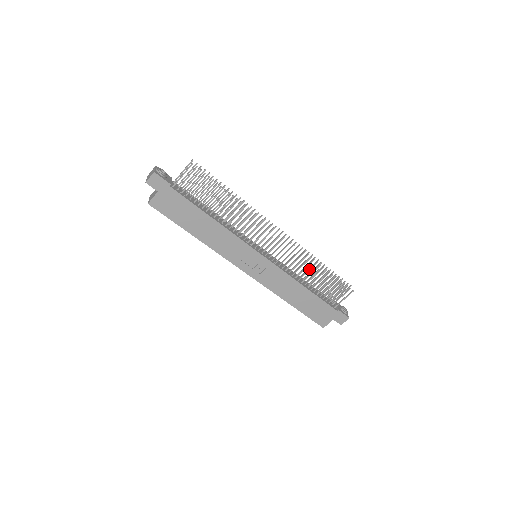
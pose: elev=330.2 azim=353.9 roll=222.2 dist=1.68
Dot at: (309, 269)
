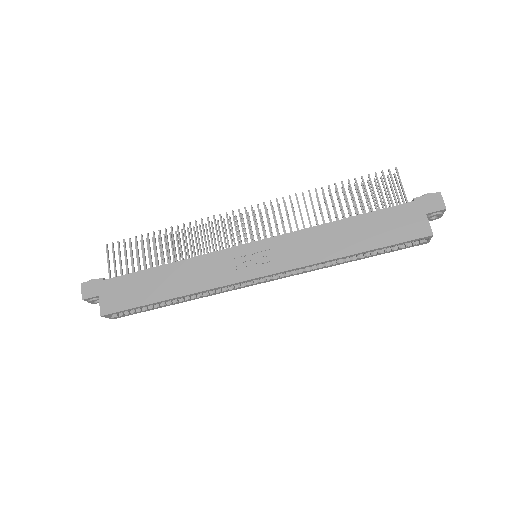
Dot at: occluded
